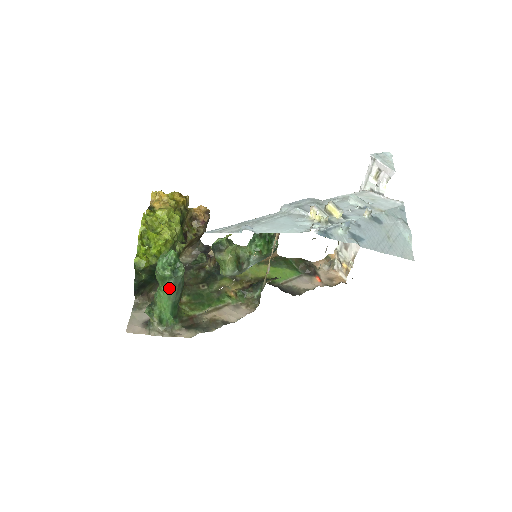
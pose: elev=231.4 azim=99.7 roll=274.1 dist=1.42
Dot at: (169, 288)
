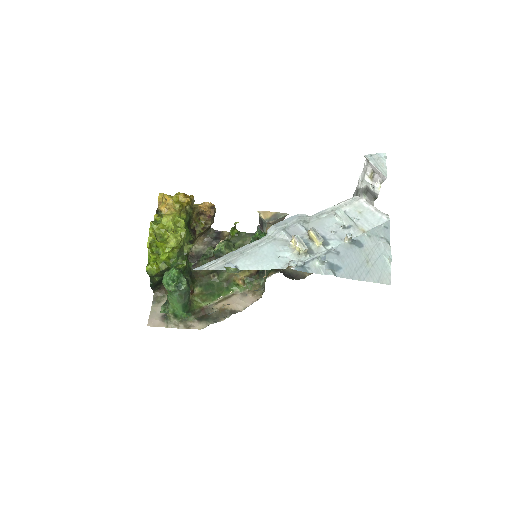
Dot at: (176, 297)
